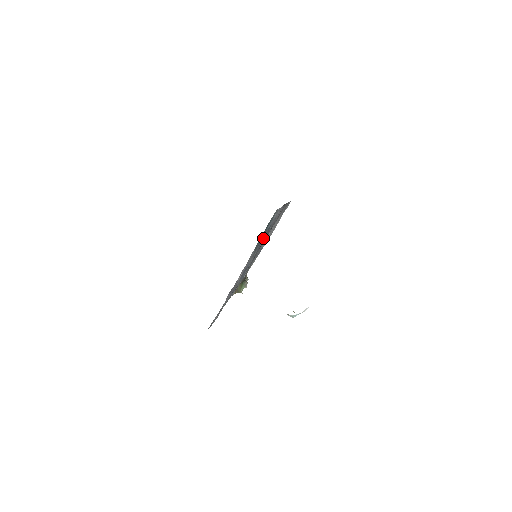
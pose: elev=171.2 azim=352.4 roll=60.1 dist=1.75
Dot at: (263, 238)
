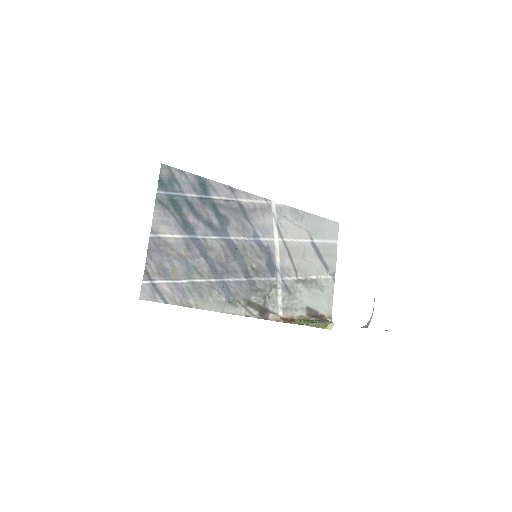
Dot at: (196, 208)
